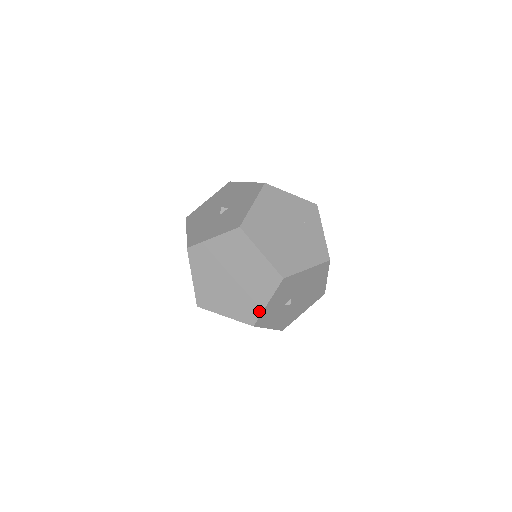
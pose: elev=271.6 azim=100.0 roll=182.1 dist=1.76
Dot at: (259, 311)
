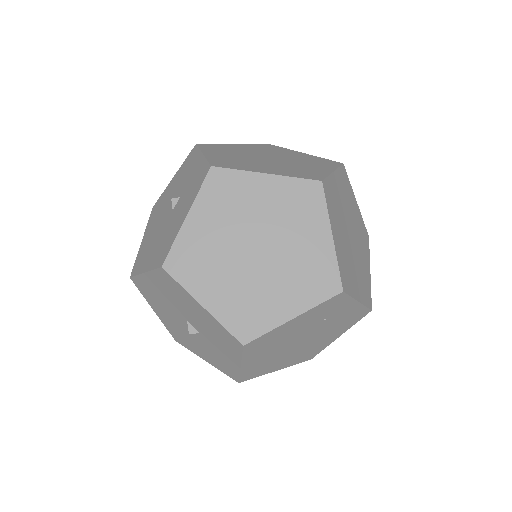
Dot at: occluded
